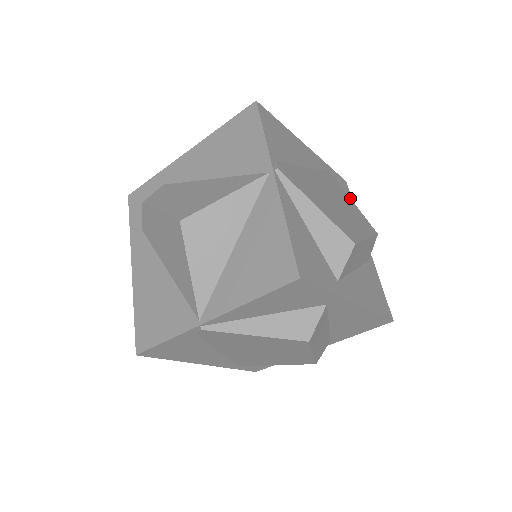
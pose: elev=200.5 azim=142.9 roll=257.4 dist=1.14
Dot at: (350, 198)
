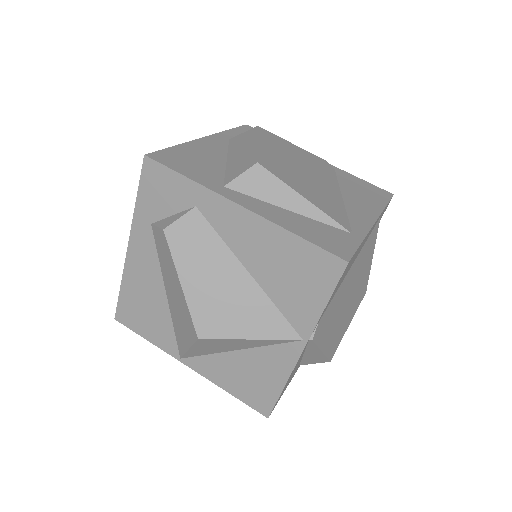
Dot at: (373, 253)
